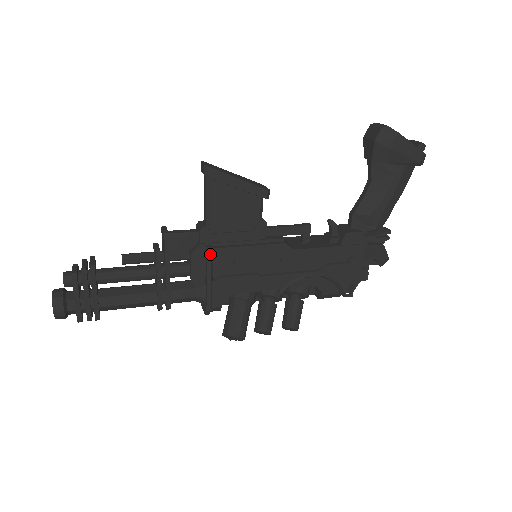
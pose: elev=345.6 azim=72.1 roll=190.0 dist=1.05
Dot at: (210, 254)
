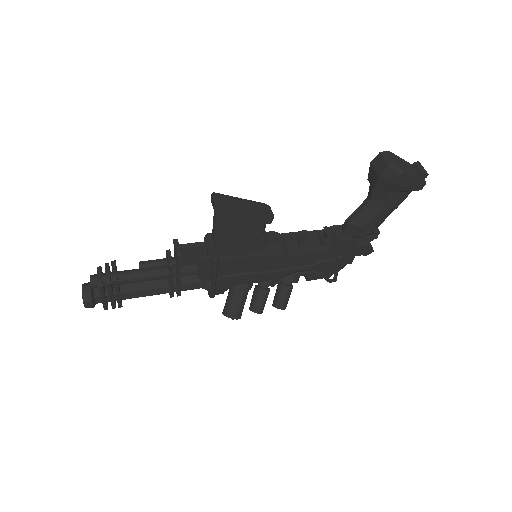
Dot at: (216, 265)
